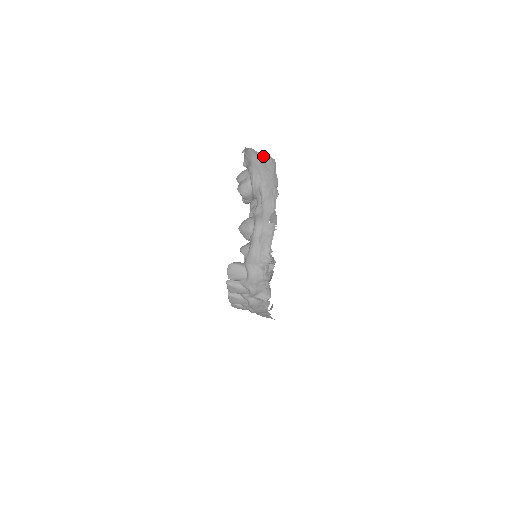
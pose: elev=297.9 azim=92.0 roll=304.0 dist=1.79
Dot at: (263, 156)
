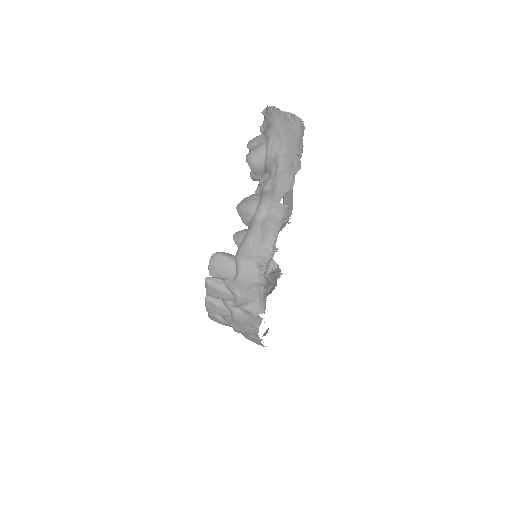
Dot at: (289, 117)
